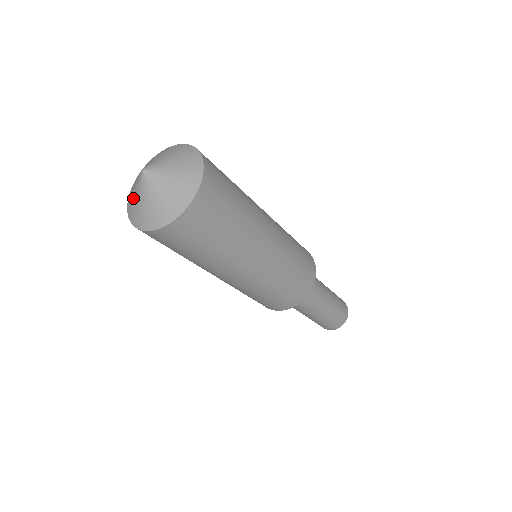
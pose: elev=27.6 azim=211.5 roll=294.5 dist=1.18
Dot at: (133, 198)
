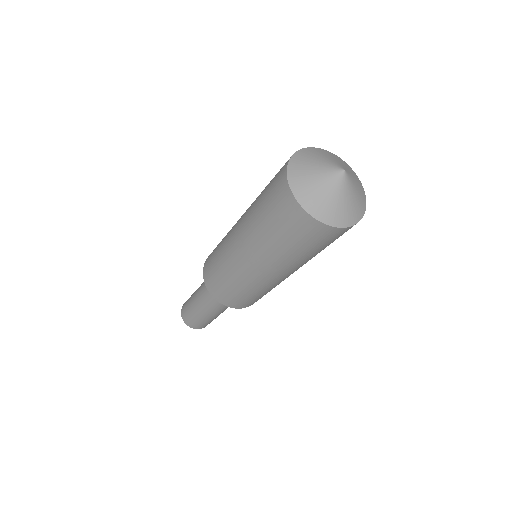
Dot at: (317, 189)
